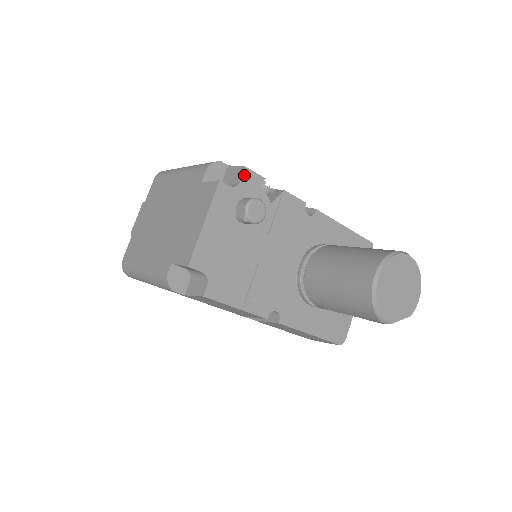
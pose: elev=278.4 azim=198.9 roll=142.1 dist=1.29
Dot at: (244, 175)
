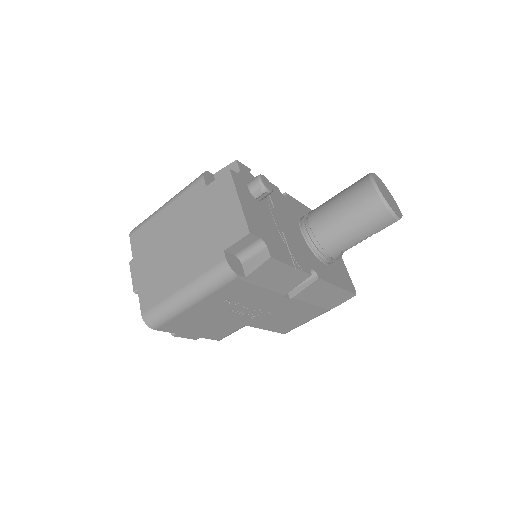
Dot at: (239, 166)
